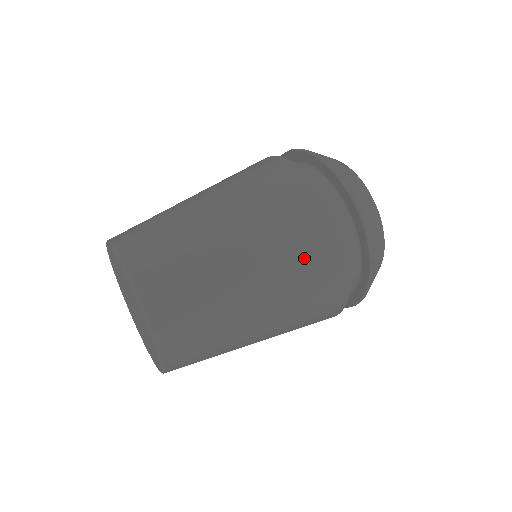
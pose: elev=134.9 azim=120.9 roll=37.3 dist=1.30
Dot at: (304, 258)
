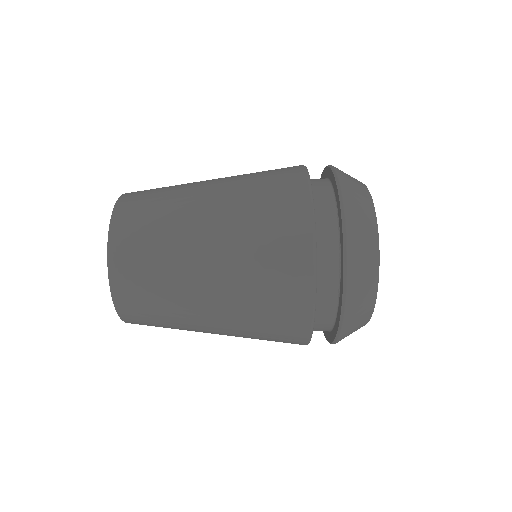
Dot at: (266, 323)
